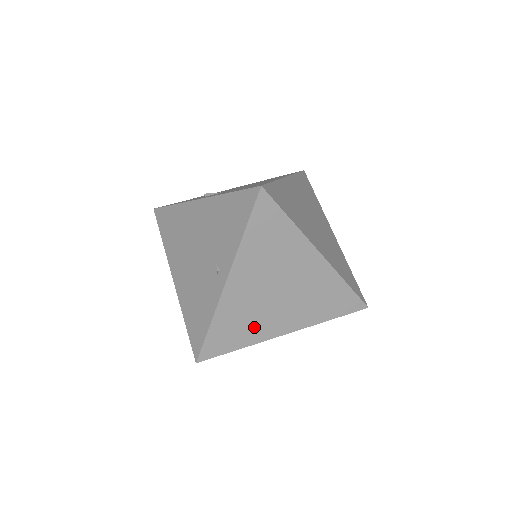
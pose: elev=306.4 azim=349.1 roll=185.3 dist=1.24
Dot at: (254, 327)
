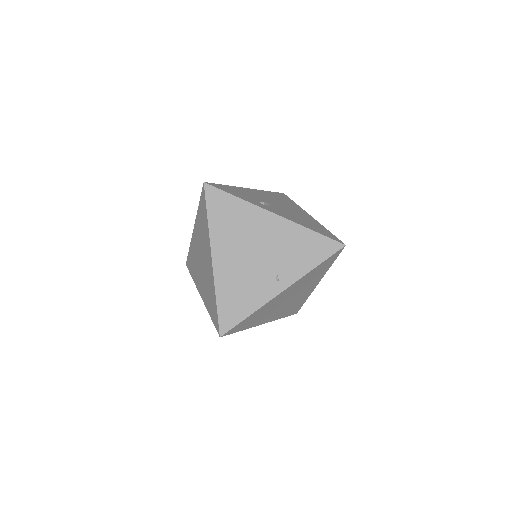
Dot at: (260, 318)
